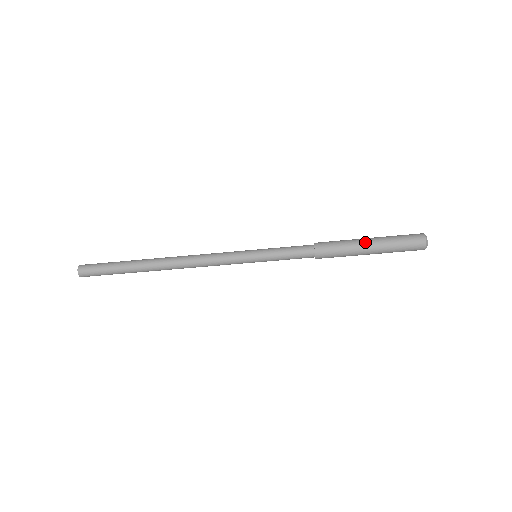
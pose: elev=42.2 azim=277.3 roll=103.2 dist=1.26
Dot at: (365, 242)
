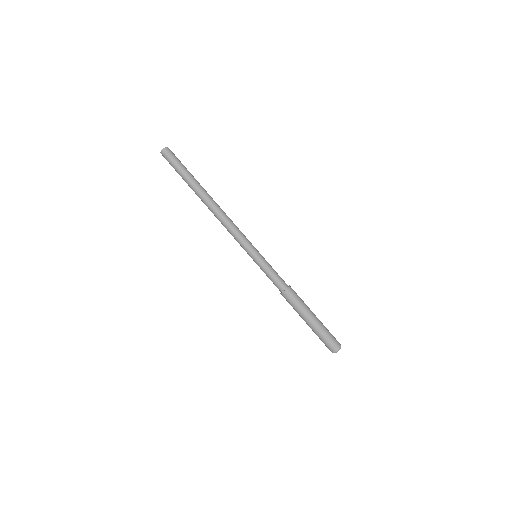
Dot at: (313, 314)
